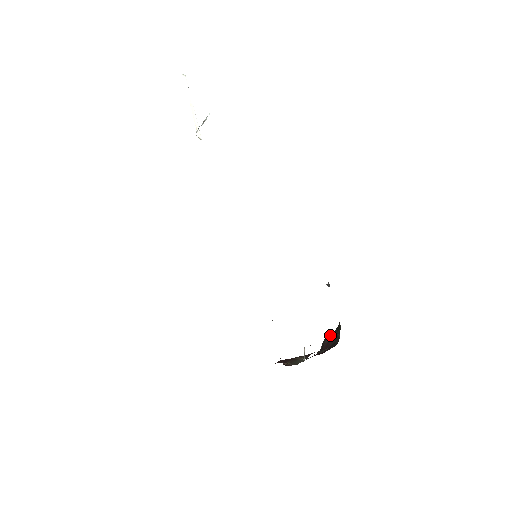
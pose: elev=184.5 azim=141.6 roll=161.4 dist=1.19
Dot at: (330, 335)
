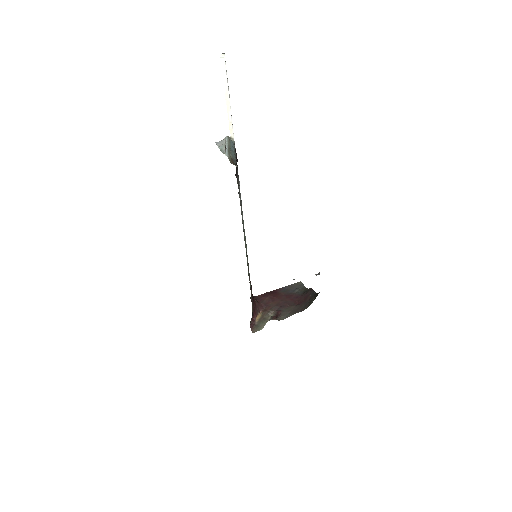
Dot at: (313, 291)
